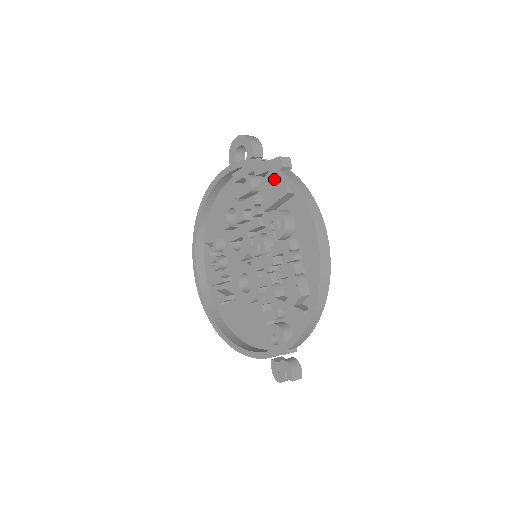
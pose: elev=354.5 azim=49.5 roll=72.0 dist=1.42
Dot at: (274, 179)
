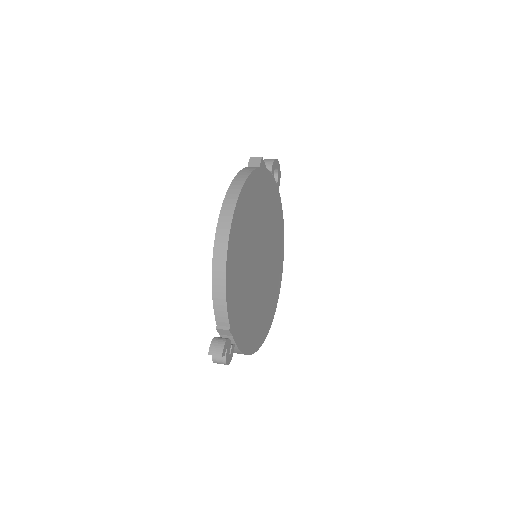
Dot at: occluded
